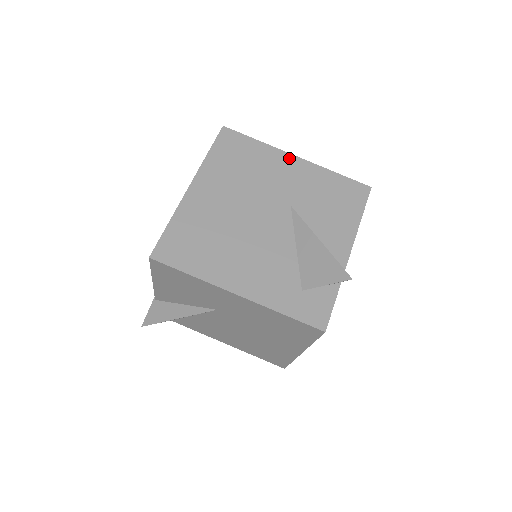
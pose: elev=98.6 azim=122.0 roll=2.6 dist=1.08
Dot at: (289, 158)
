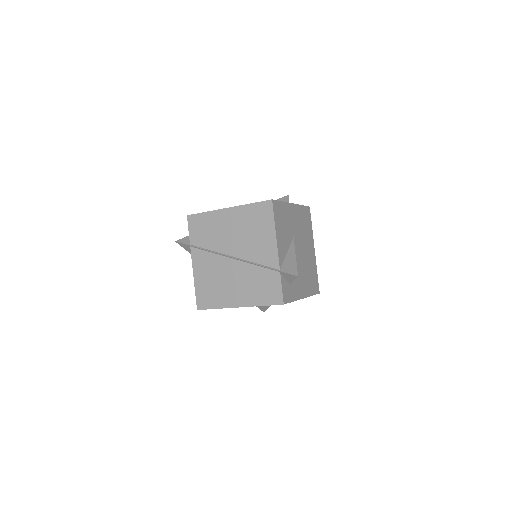
Dot at: occluded
